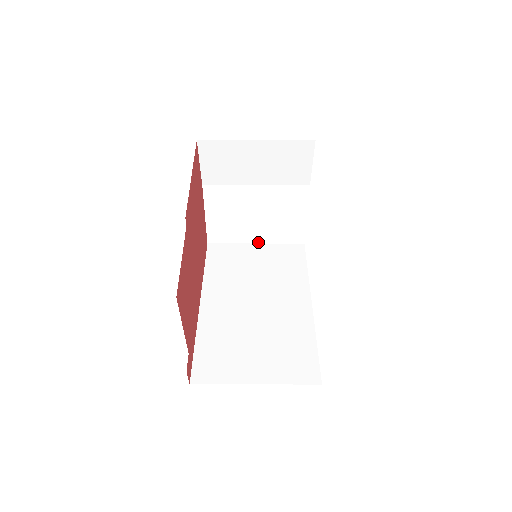
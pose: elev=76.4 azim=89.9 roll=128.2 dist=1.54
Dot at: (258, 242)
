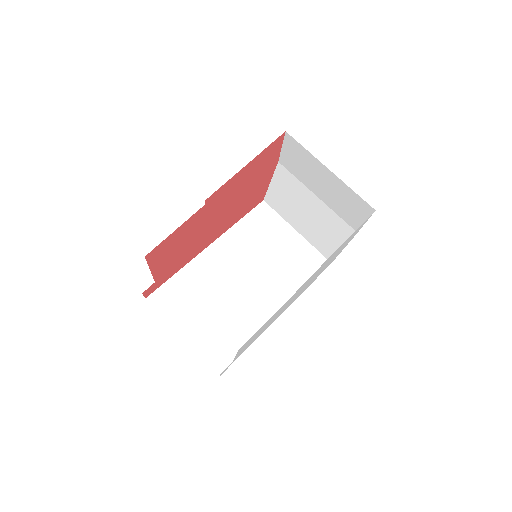
Dot at: (299, 232)
